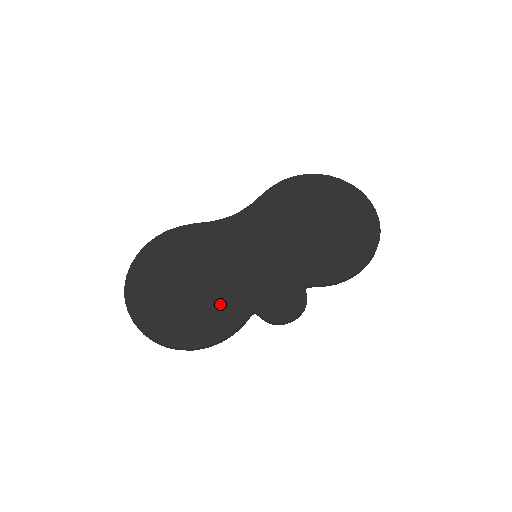
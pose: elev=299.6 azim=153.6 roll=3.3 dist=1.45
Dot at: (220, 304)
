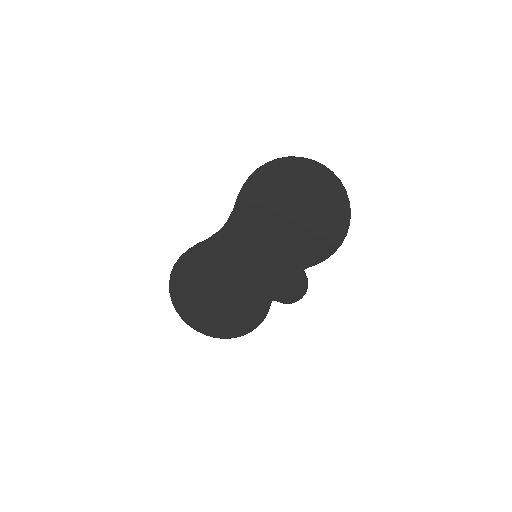
Dot at: (247, 302)
